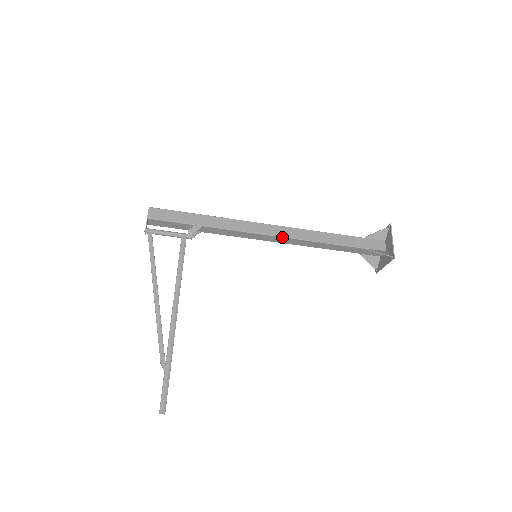
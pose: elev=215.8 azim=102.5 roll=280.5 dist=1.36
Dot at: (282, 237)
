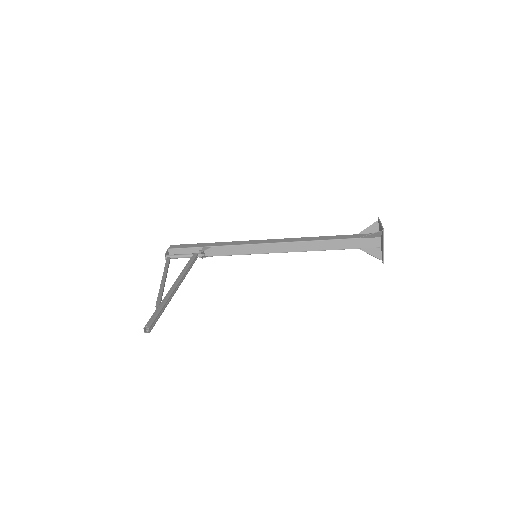
Dot at: (279, 243)
